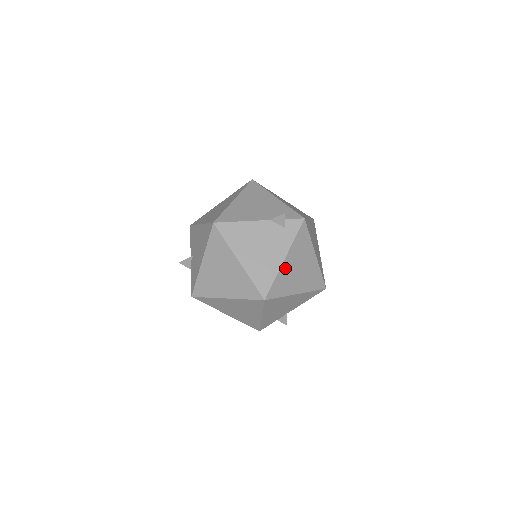
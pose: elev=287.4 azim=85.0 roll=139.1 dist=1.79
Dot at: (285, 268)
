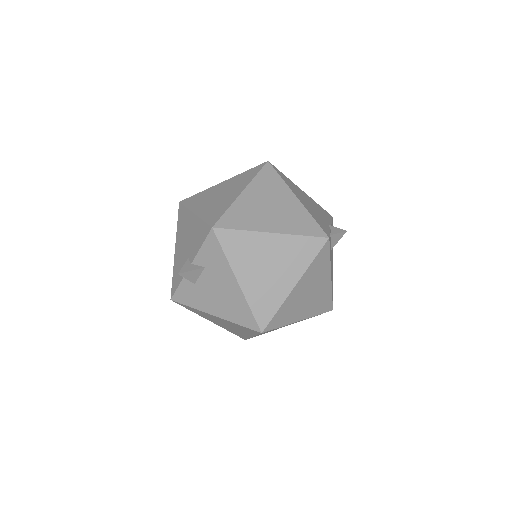
Dot at: occluded
